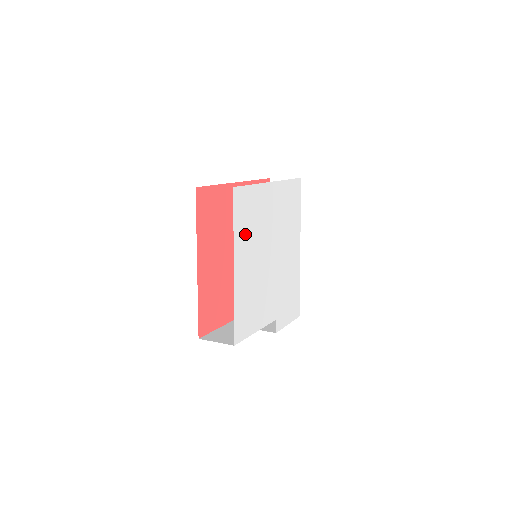
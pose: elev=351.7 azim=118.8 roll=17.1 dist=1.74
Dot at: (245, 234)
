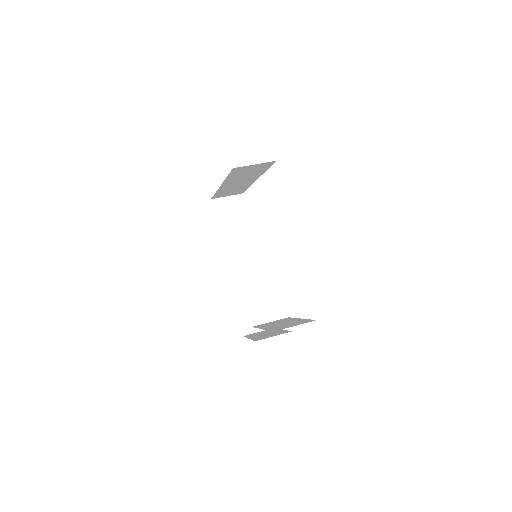
Dot at: occluded
